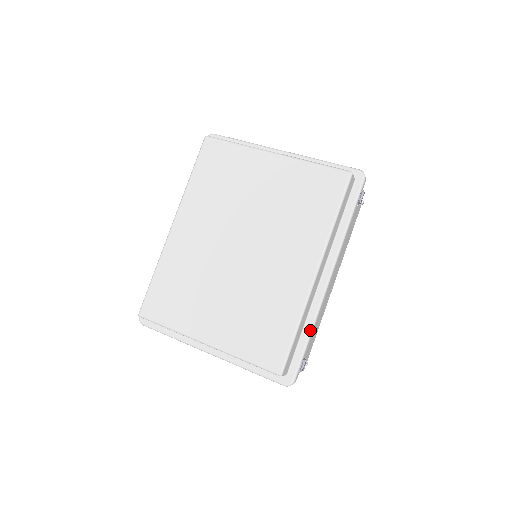
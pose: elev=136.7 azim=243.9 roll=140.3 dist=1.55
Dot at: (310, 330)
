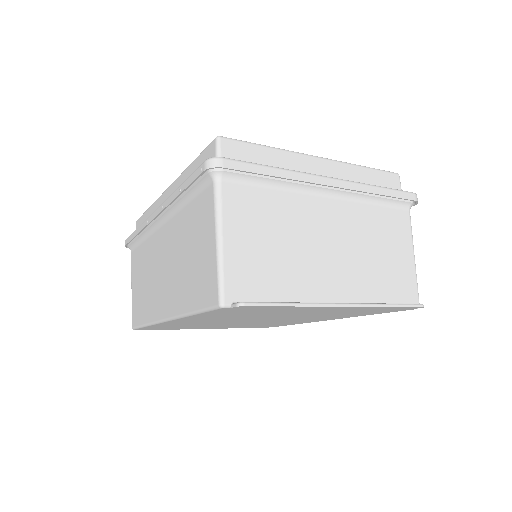
Dot at: occluded
